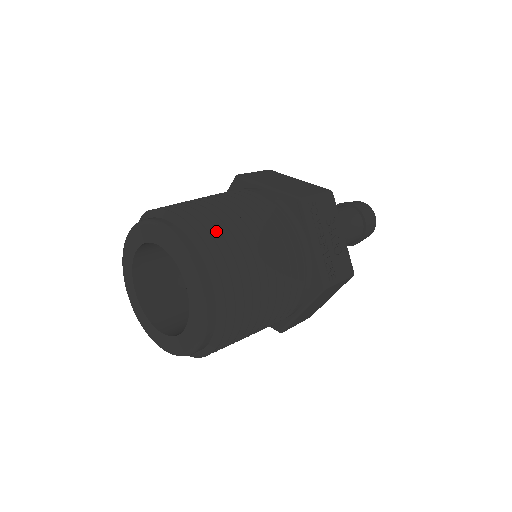
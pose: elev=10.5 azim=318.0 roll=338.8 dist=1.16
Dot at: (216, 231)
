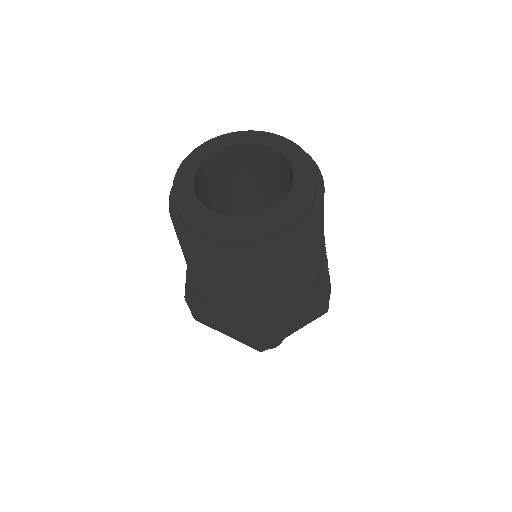
Dot at: occluded
